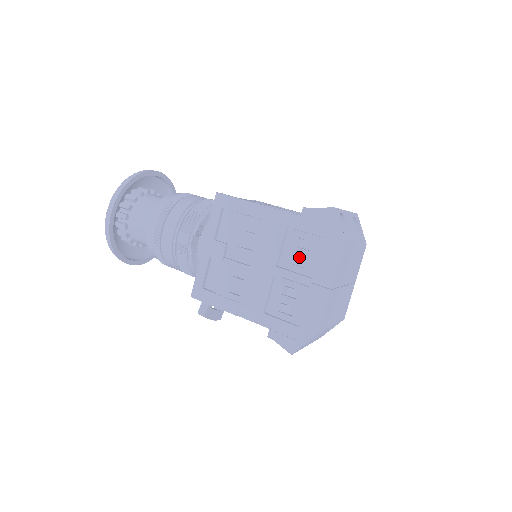
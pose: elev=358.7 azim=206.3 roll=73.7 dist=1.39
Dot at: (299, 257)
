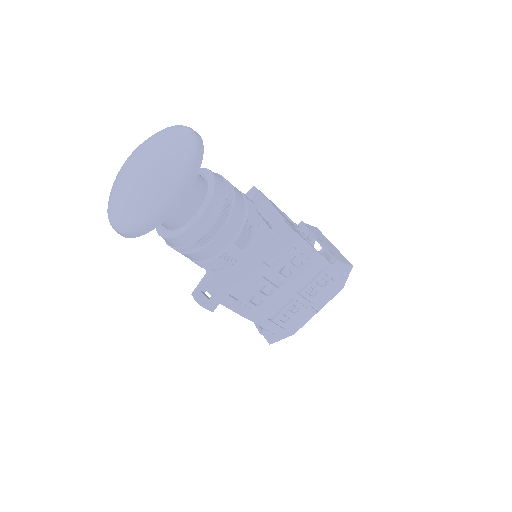
Dot at: (314, 289)
